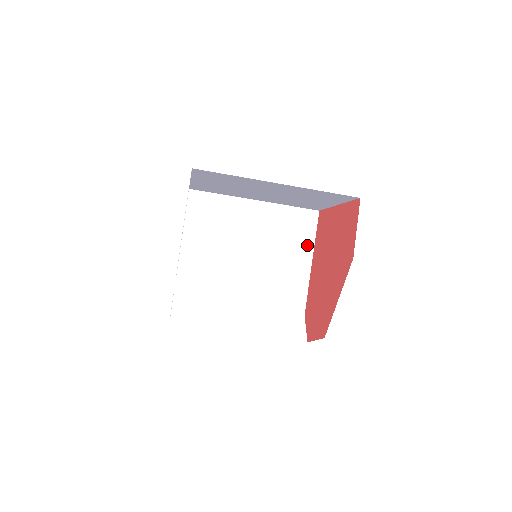
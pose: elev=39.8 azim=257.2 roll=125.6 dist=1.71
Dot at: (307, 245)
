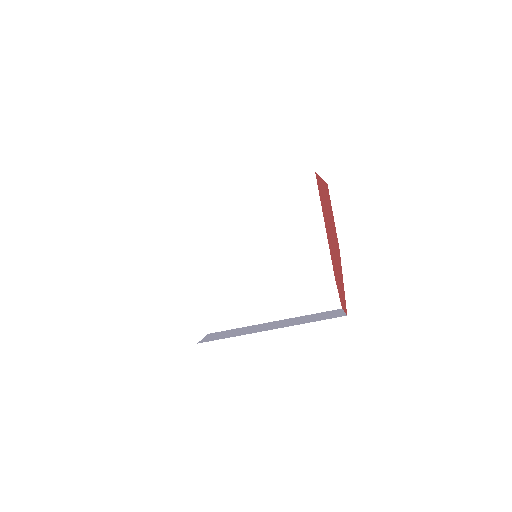
Dot at: (314, 211)
